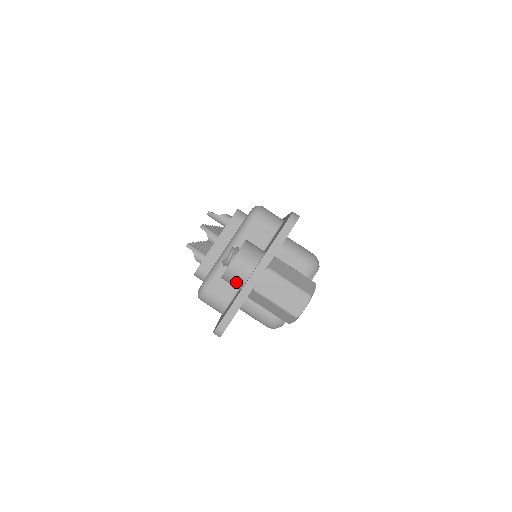
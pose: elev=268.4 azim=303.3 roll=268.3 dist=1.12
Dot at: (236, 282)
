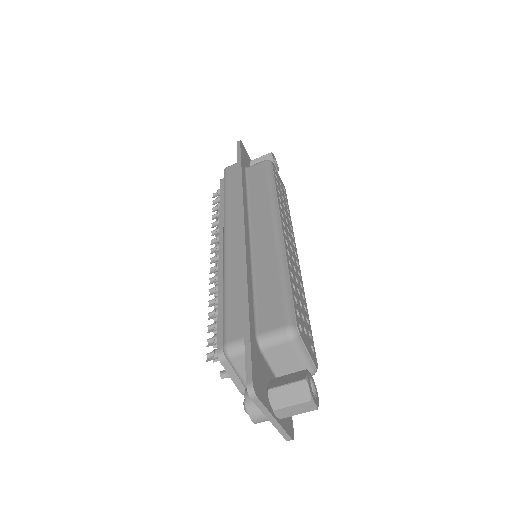
Dot at: (268, 420)
